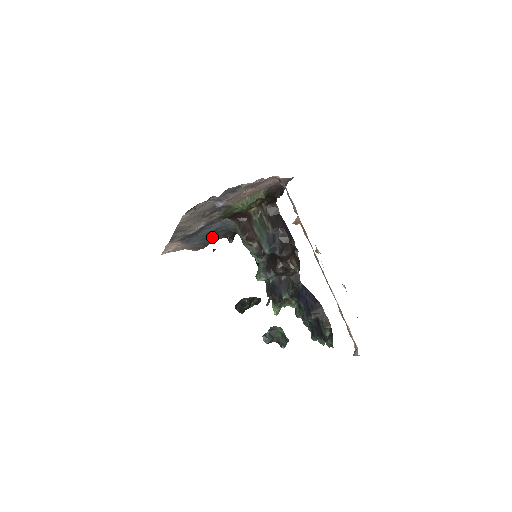
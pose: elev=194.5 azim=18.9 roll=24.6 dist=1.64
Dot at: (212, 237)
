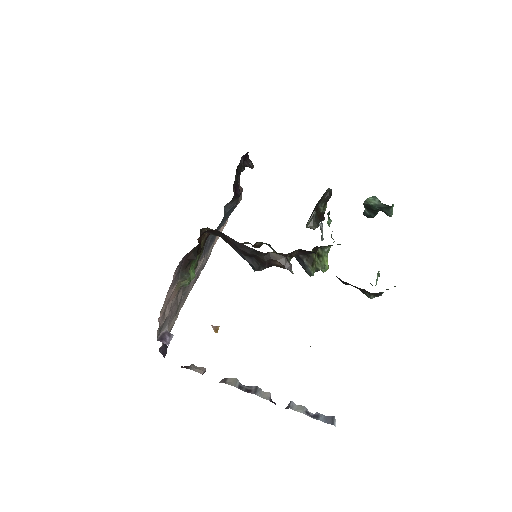
Dot at: (228, 212)
